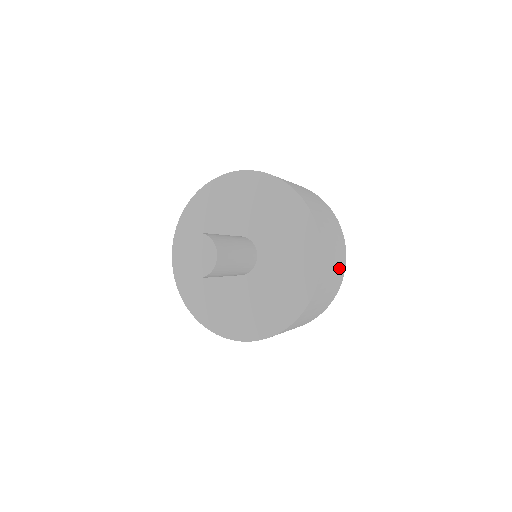
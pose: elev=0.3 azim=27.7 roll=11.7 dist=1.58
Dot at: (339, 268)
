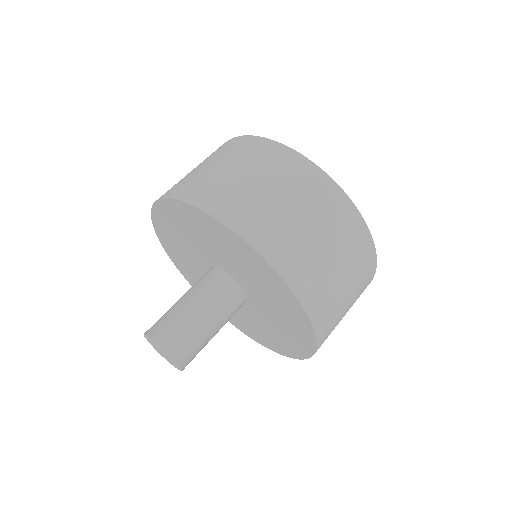
Dot at: (361, 277)
